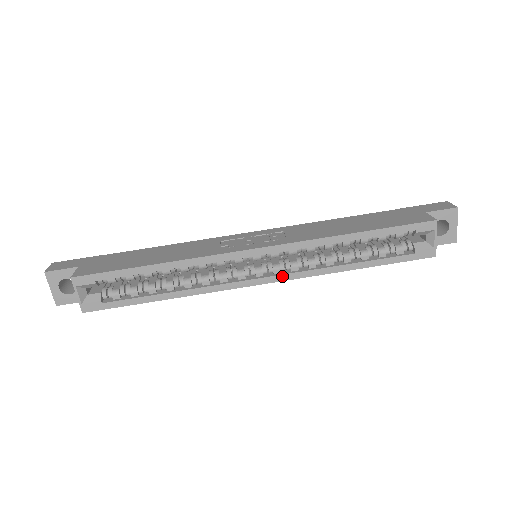
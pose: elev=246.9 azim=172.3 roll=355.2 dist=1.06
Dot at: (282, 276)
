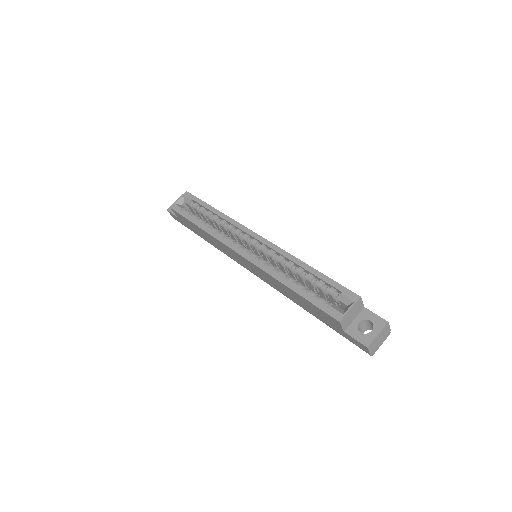
Dot at: (253, 258)
